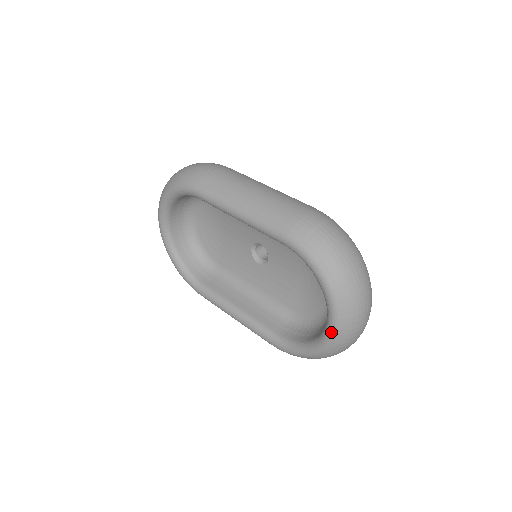
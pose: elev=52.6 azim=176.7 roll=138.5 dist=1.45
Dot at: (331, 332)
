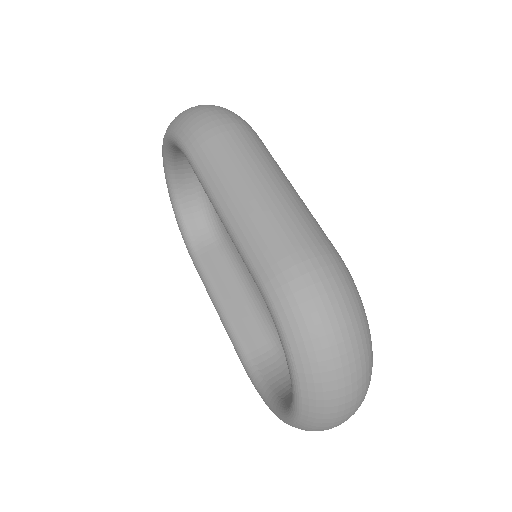
Dot at: (291, 417)
